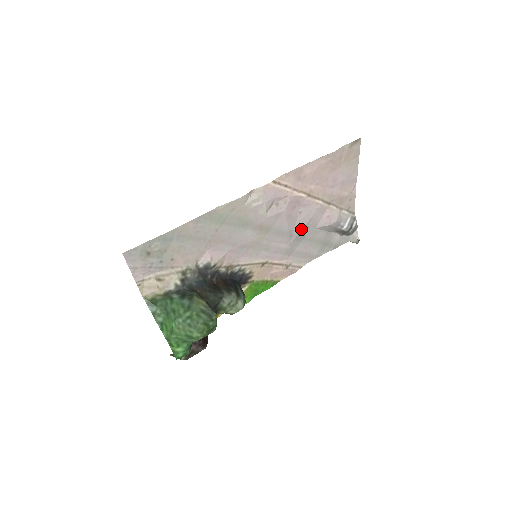
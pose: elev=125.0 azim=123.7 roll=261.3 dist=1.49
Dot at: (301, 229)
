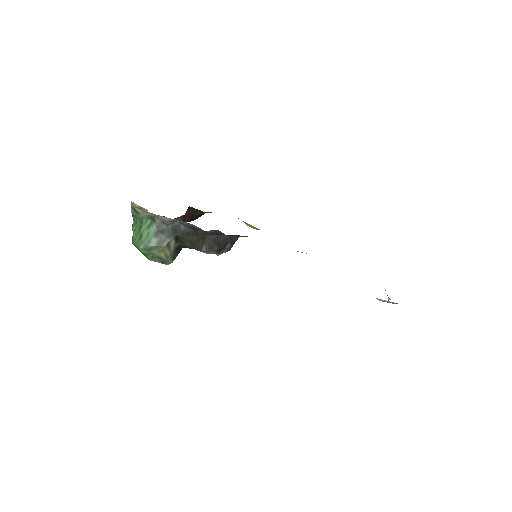
Dot at: occluded
